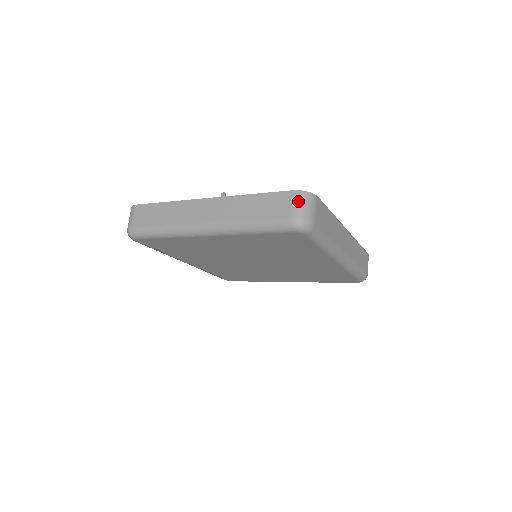
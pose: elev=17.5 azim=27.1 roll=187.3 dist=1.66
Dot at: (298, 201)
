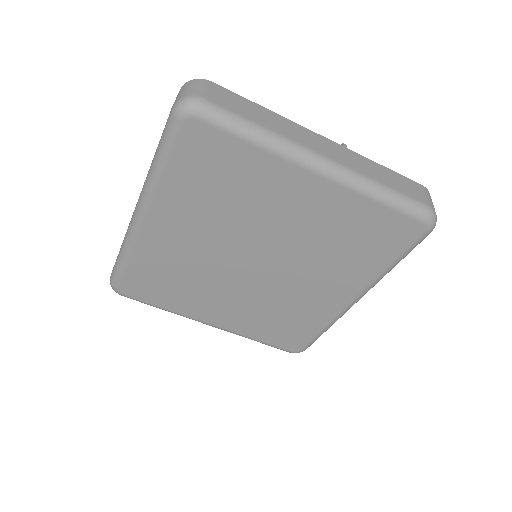
Dot at: (430, 197)
